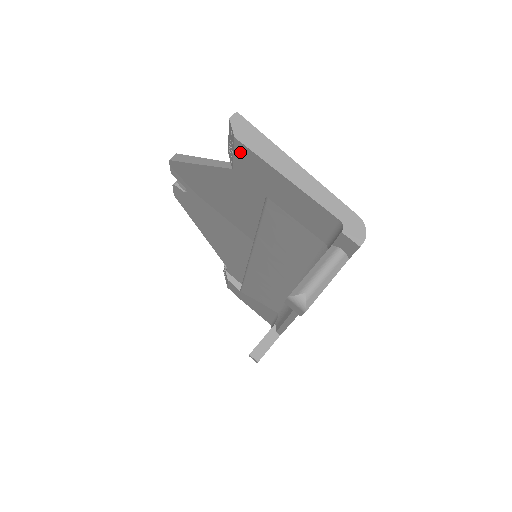
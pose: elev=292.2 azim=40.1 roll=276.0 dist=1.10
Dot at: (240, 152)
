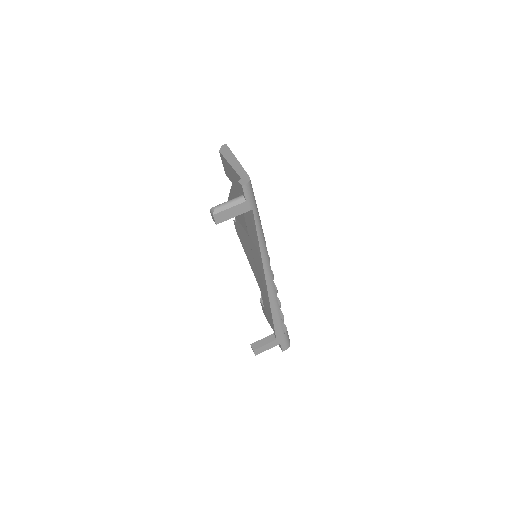
Dot at: (222, 159)
